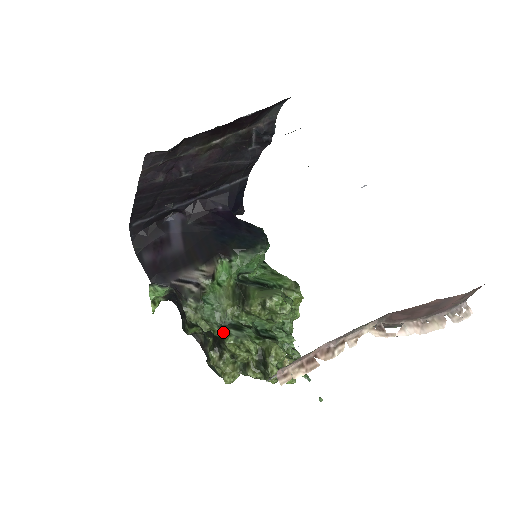
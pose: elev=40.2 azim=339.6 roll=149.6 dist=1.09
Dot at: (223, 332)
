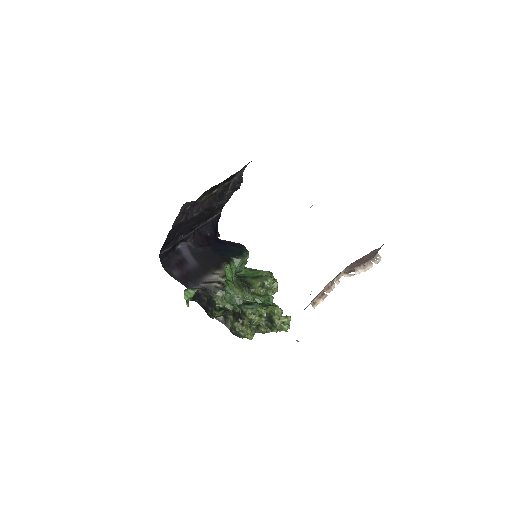
Dot at: (241, 308)
